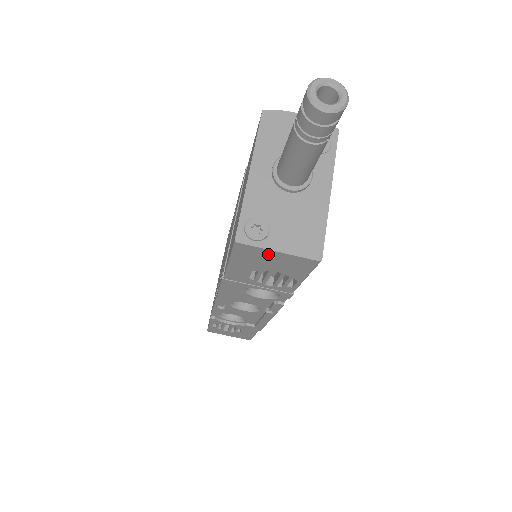
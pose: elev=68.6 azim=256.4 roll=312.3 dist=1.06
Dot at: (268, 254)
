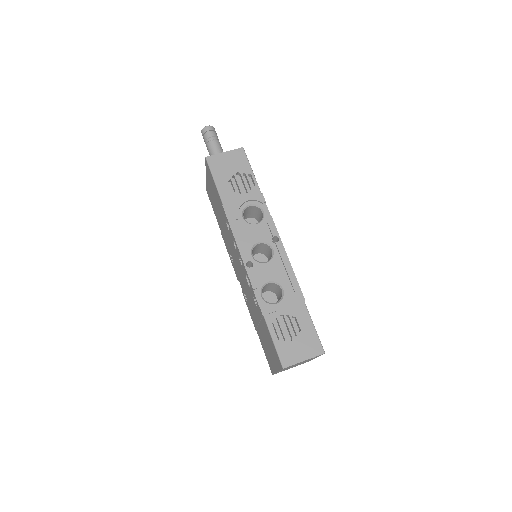
Dot at: (223, 158)
